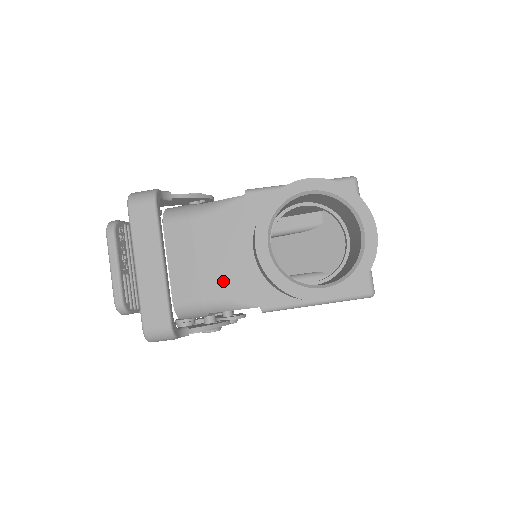
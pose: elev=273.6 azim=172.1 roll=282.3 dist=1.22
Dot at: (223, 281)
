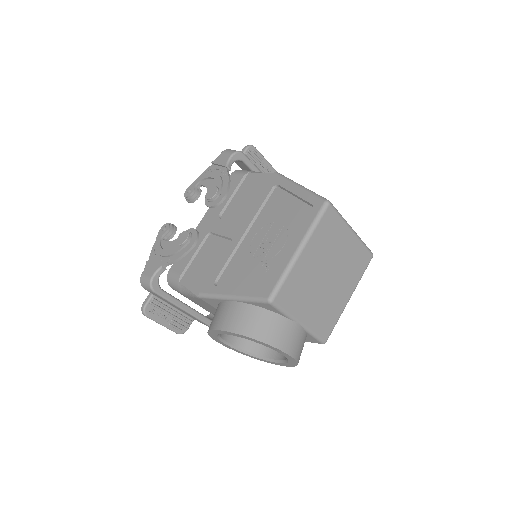
Dot at: occluded
